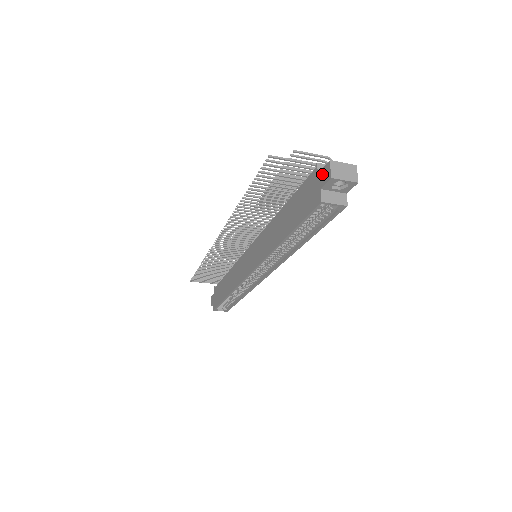
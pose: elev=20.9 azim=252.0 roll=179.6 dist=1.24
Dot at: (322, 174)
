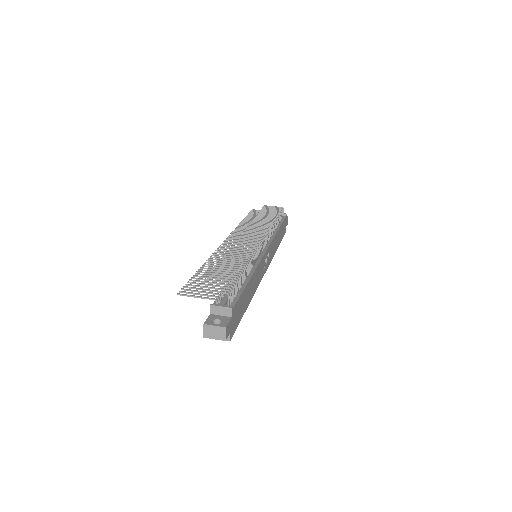
Dot at: occluded
